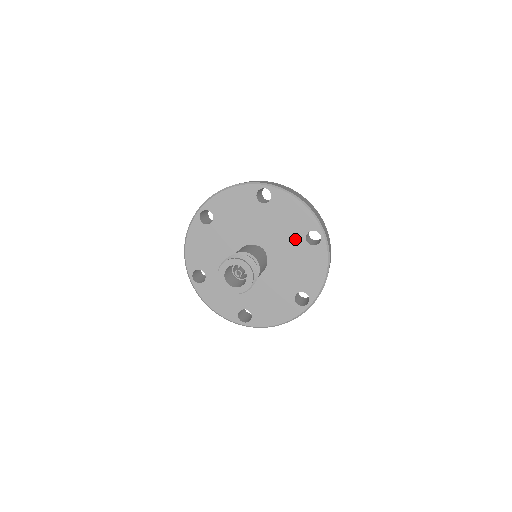
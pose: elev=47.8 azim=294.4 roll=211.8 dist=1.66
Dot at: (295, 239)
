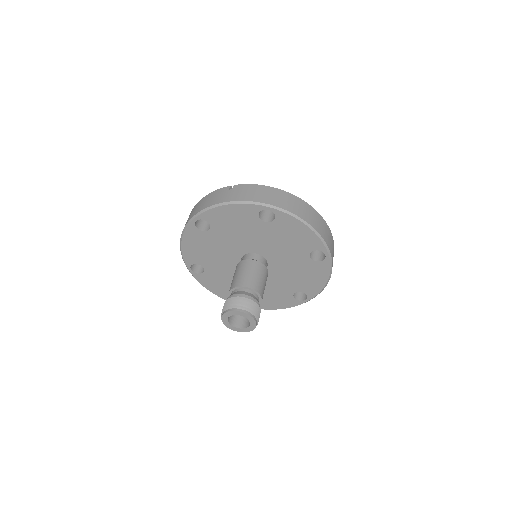
Dot at: (298, 254)
